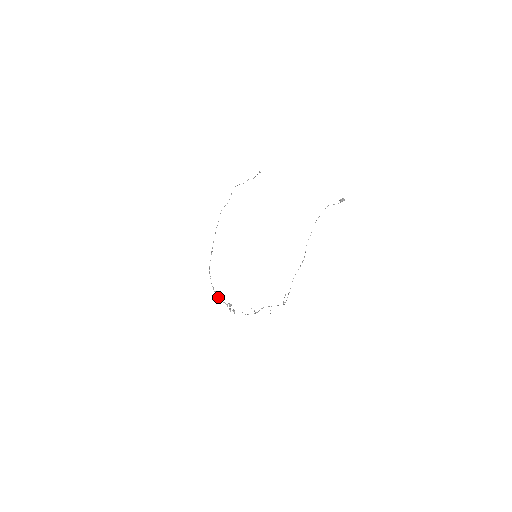
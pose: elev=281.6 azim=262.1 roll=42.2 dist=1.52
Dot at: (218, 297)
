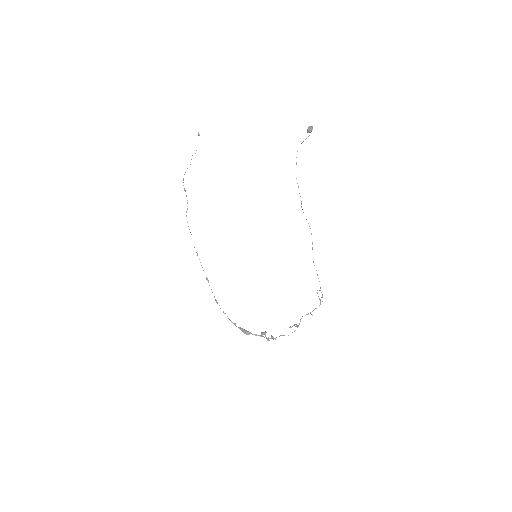
Dot at: (246, 333)
